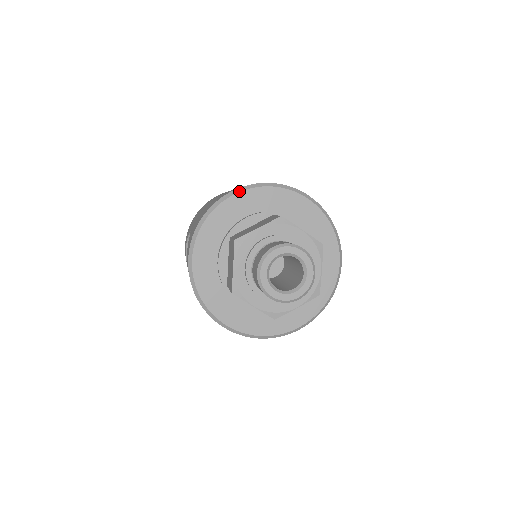
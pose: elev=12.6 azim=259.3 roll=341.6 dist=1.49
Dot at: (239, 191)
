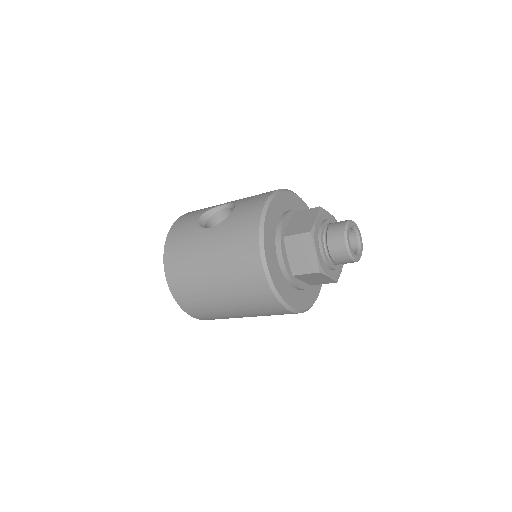
Dot at: occluded
